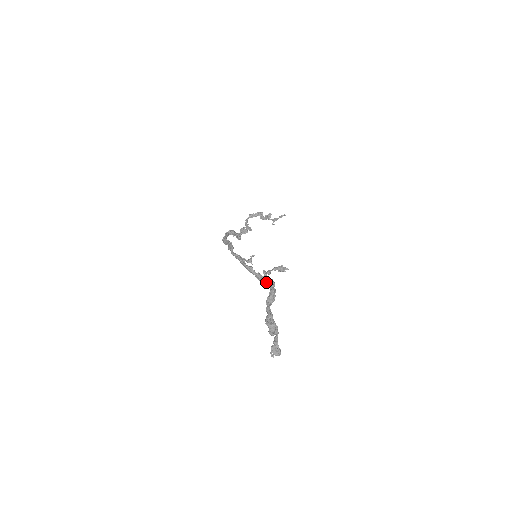
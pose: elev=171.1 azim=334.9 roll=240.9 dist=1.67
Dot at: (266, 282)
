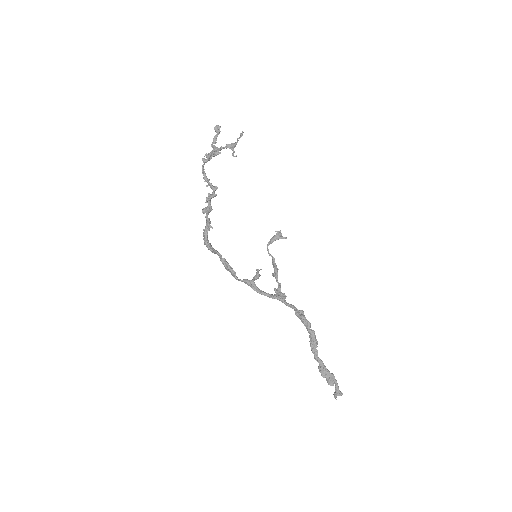
Dot at: (292, 307)
